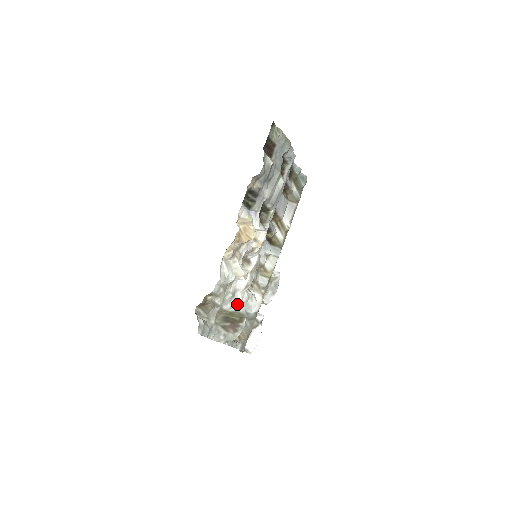
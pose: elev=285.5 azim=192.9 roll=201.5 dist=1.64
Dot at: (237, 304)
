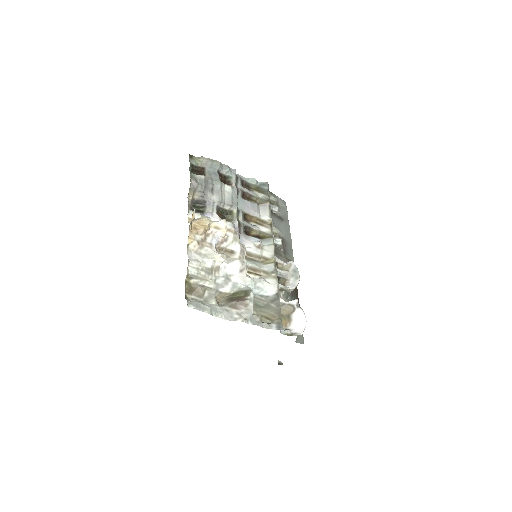
Dot at: (239, 286)
